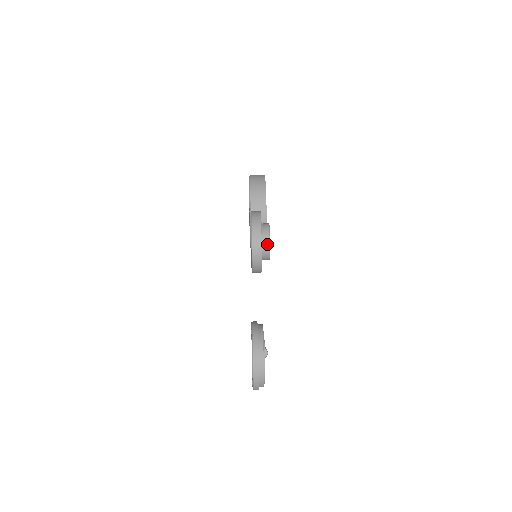
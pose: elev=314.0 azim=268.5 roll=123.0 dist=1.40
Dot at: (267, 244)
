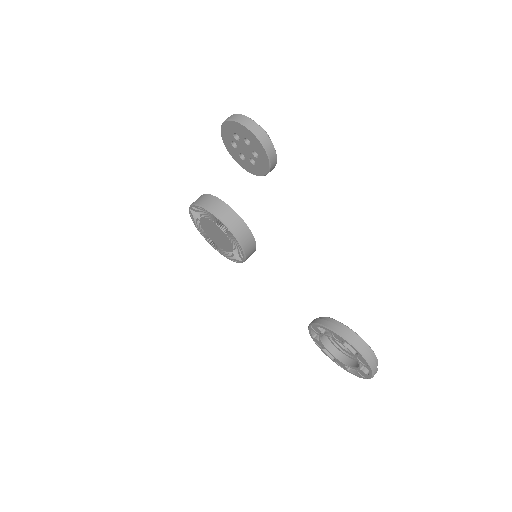
Dot at: occluded
